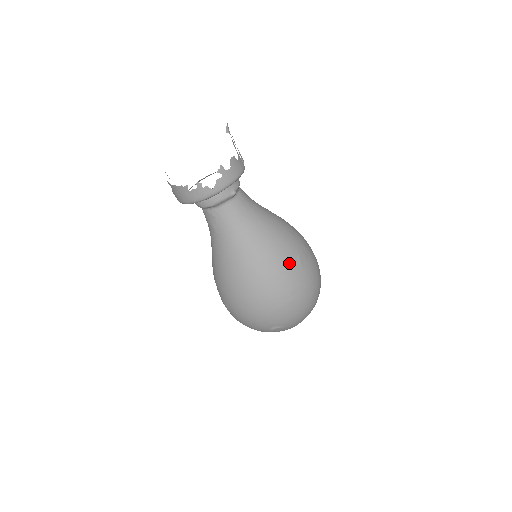
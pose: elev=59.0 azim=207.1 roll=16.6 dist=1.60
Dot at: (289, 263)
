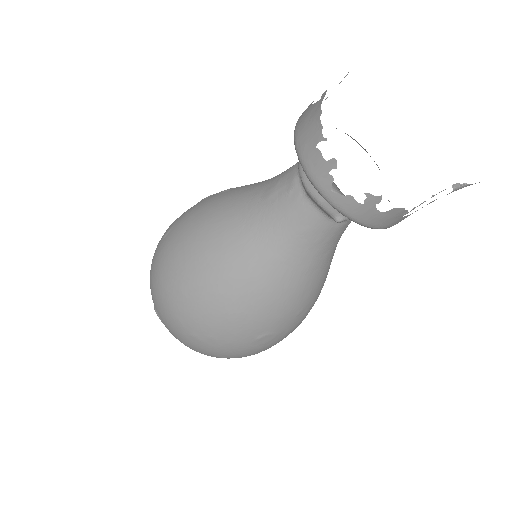
Dot at: (251, 326)
